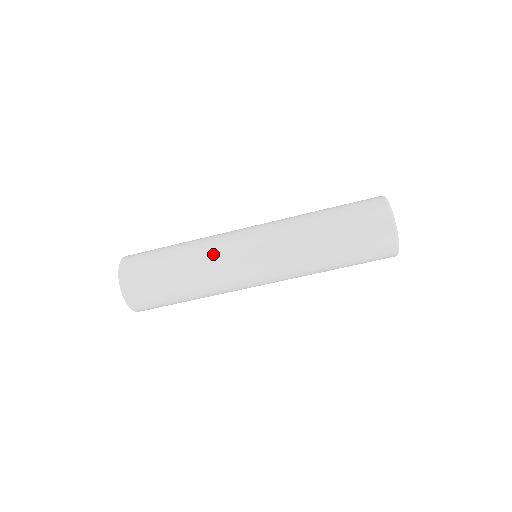
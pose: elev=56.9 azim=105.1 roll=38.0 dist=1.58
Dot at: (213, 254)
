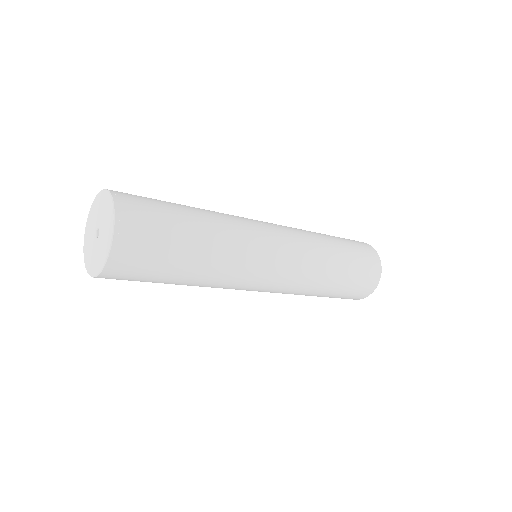
Dot at: (239, 267)
